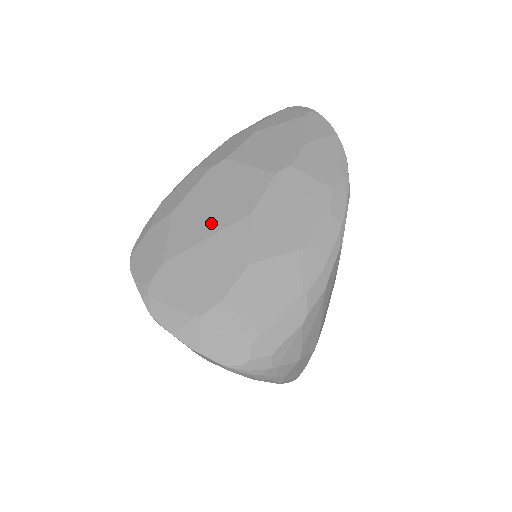
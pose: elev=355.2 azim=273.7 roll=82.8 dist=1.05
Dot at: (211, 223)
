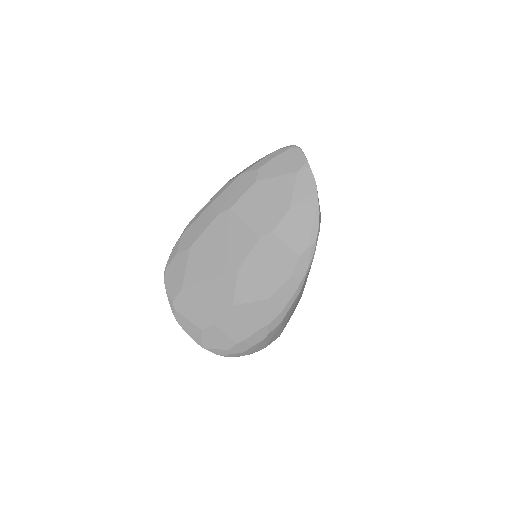
Dot at: (213, 267)
